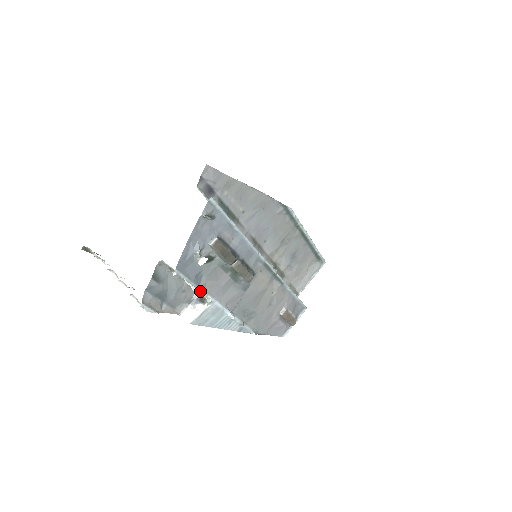
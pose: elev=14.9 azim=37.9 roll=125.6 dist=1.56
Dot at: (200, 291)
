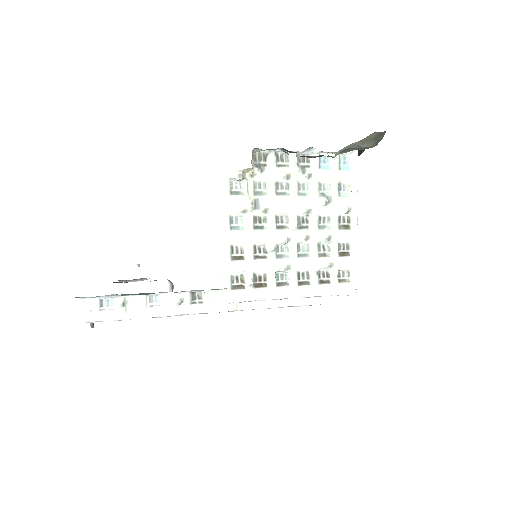
Dot at: occluded
